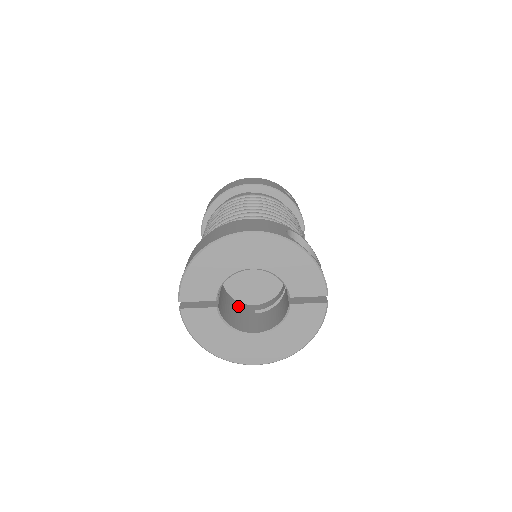
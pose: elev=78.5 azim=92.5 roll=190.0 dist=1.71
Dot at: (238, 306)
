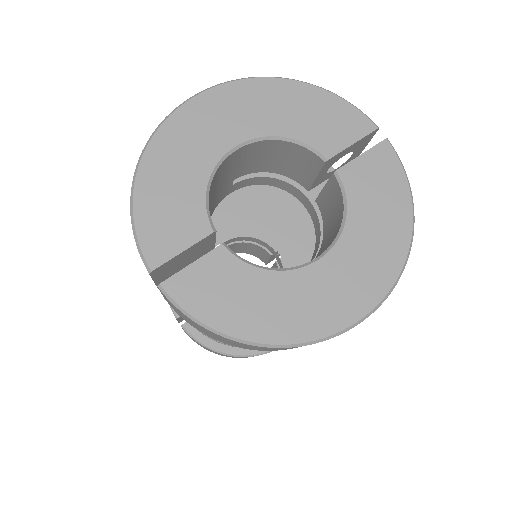
Dot at: occluded
